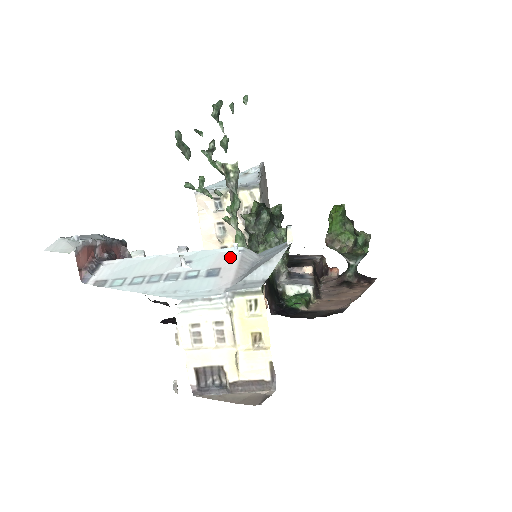
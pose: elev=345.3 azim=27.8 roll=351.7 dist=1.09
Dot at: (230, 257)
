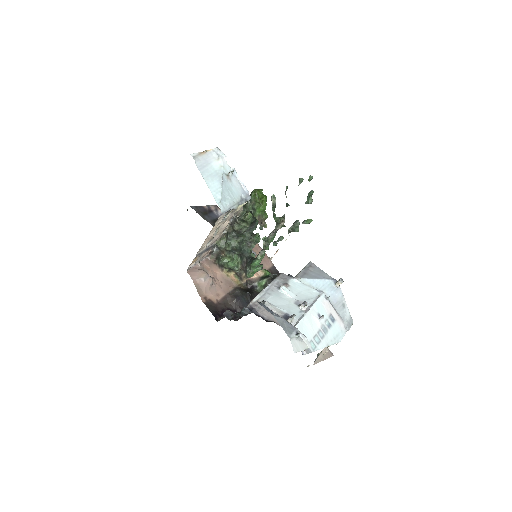
Dot at: (328, 304)
